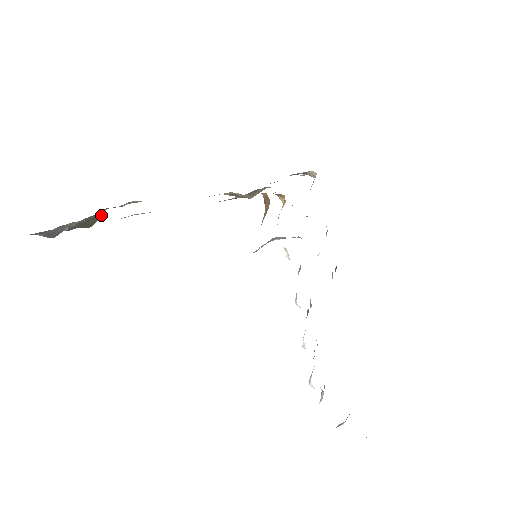
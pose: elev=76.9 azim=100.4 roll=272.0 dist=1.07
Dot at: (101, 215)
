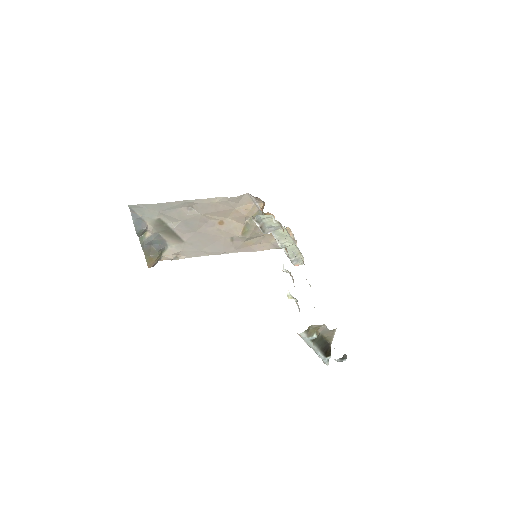
Dot at: (159, 255)
